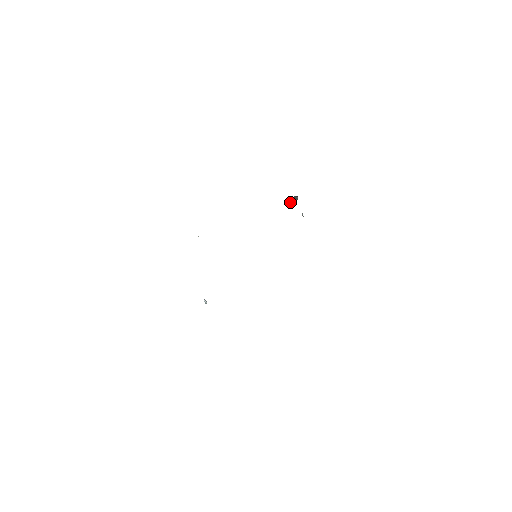
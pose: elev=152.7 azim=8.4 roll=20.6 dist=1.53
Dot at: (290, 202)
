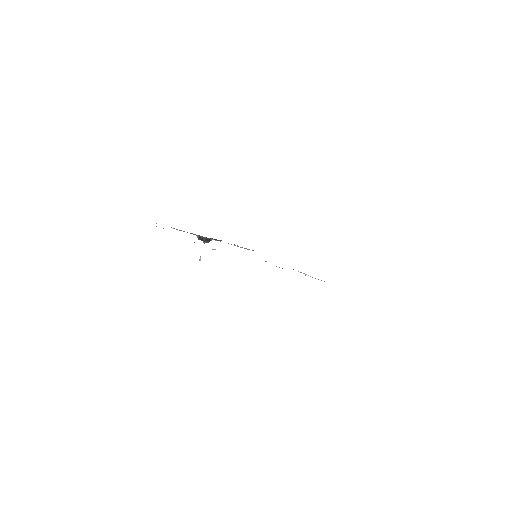
Dot at: (209, 241)
